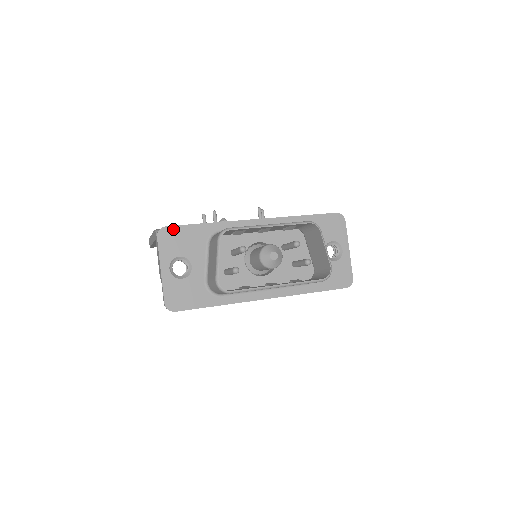
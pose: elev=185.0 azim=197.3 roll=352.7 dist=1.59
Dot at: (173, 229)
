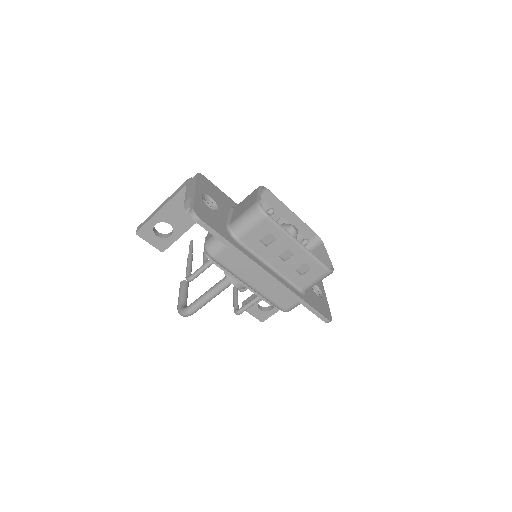
Dot at: (209, 181)
